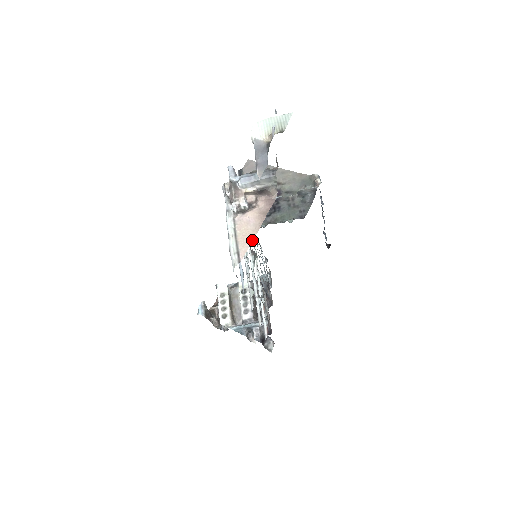
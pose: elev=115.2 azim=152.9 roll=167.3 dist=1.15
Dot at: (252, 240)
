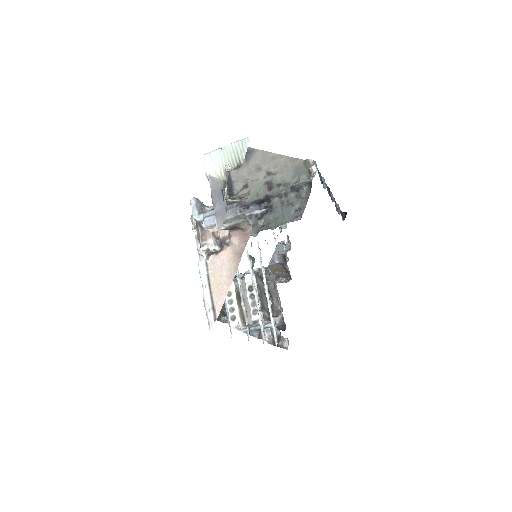
Dot at: (228, 290)
